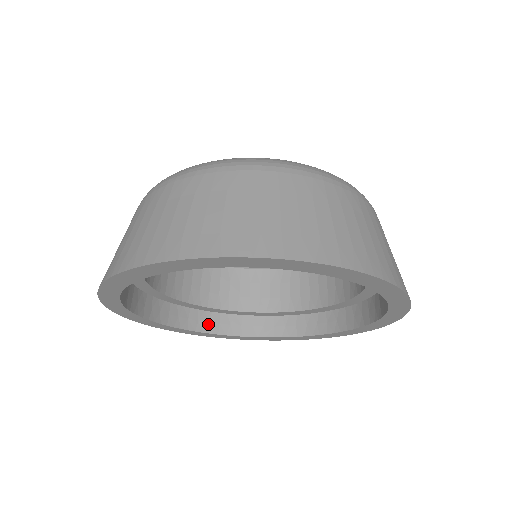
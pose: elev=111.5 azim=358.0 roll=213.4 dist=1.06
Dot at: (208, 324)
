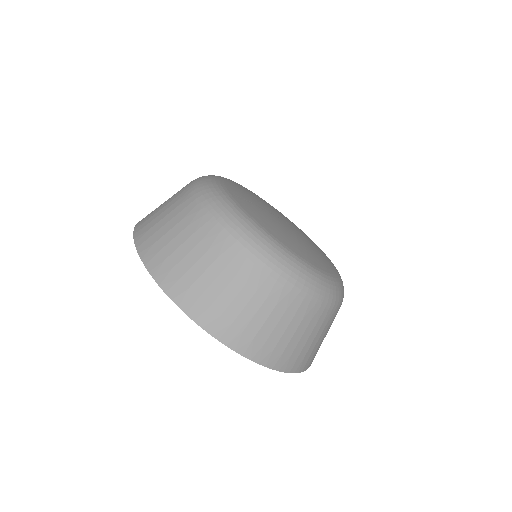
Dot at: occluded
